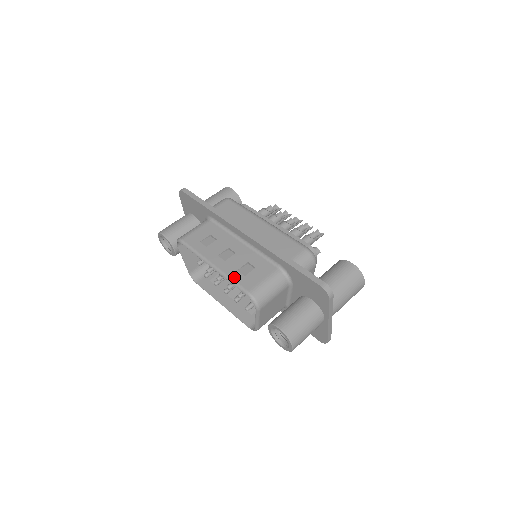
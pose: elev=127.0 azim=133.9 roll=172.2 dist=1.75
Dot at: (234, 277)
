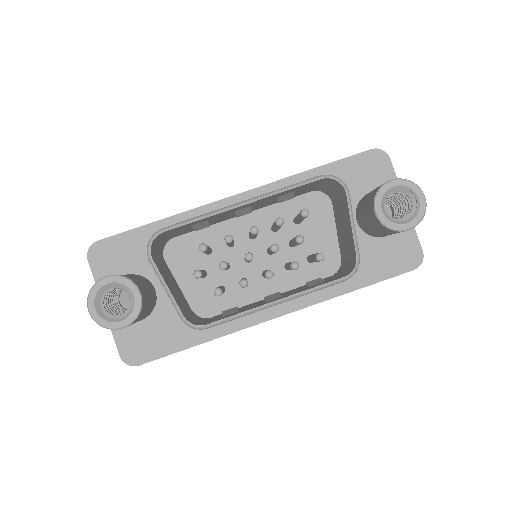
Dot at: (284, 187)
